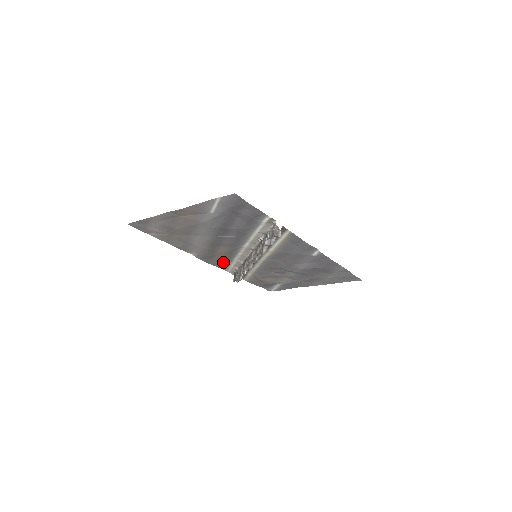
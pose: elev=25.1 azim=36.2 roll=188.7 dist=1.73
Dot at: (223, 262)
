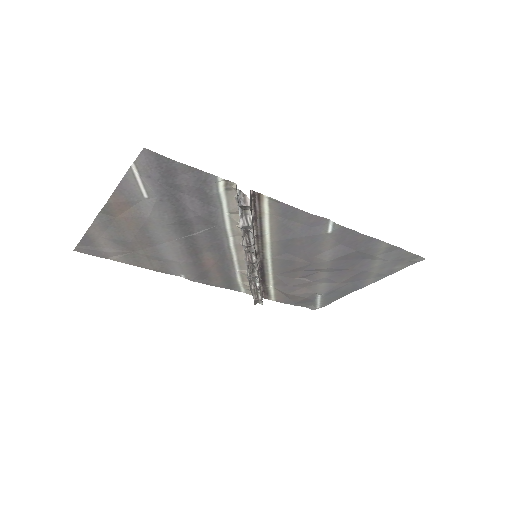
Dot at: (225, 278)
